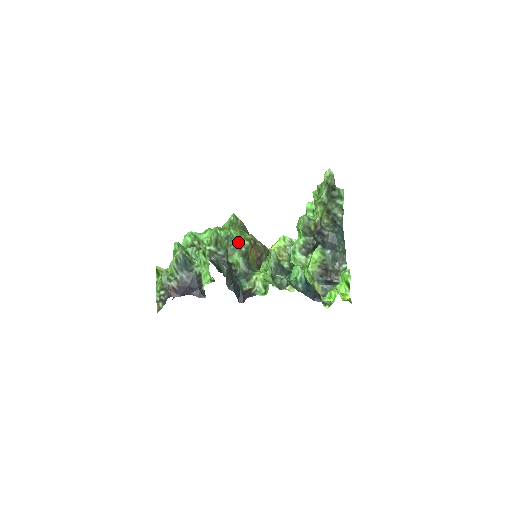
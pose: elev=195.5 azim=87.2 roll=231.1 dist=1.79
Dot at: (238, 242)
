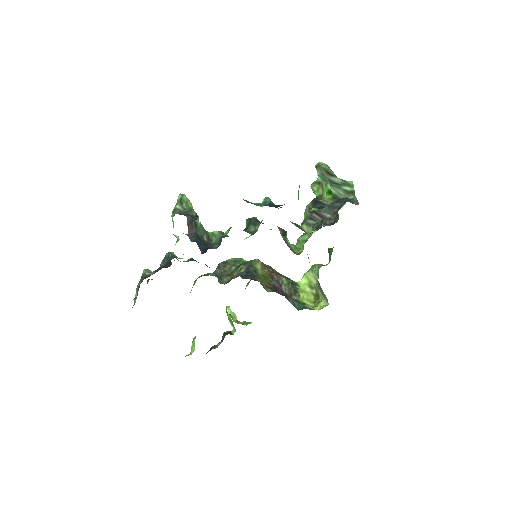
Dot at: (246, 262)
